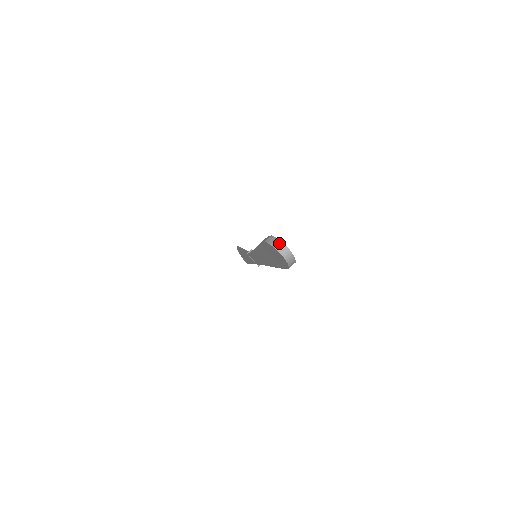
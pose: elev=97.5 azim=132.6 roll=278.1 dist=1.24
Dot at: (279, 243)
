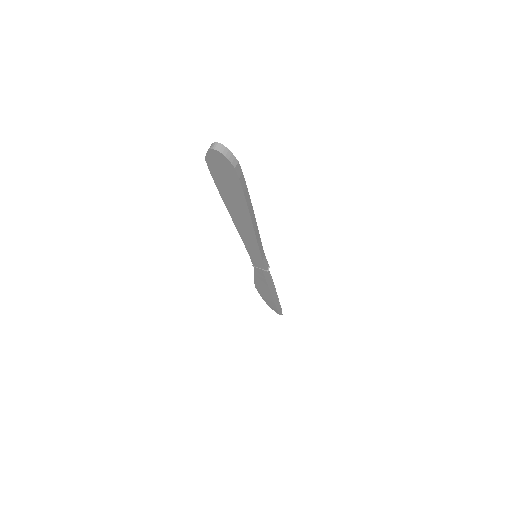
Dot at: (211, 145)
